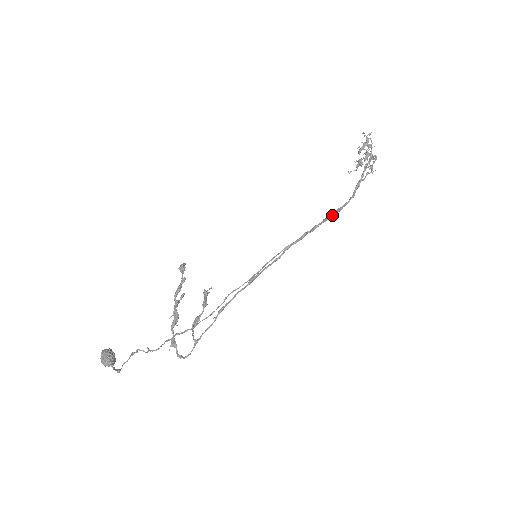
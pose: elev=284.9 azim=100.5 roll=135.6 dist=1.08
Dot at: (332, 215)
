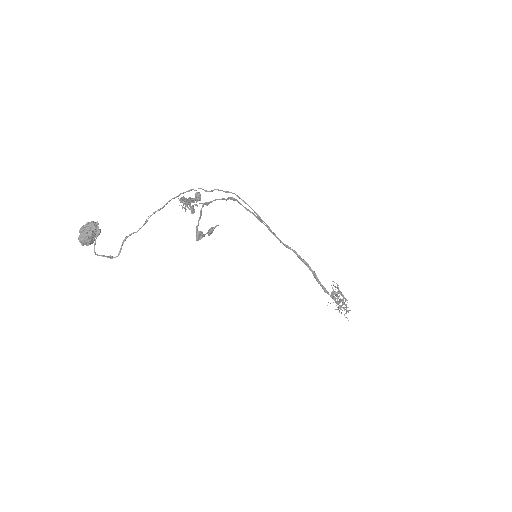
Dot at: (320, 283)
